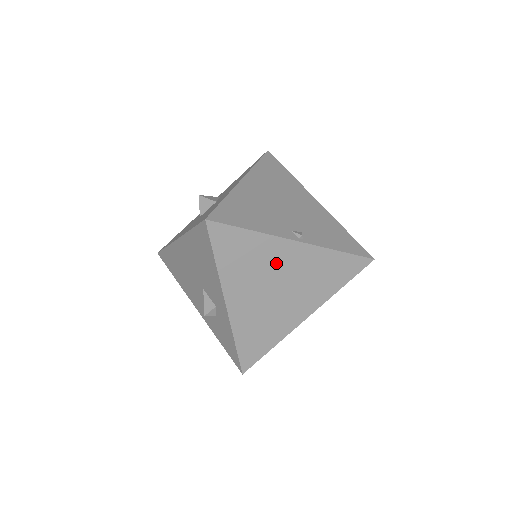
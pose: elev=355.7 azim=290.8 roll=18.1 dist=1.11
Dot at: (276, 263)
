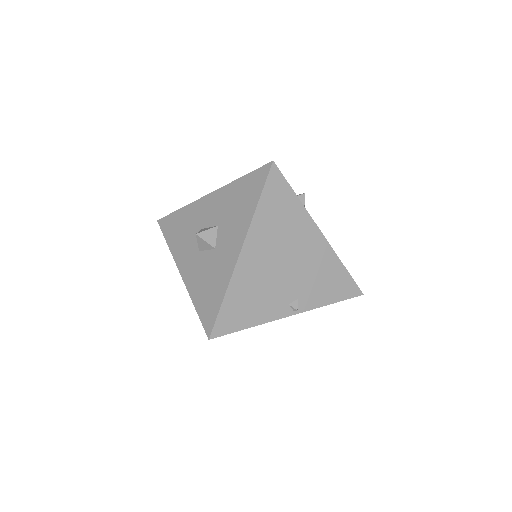
Dot at: occluded
